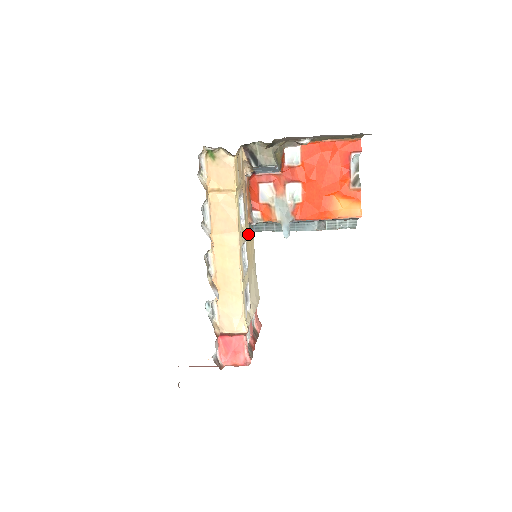
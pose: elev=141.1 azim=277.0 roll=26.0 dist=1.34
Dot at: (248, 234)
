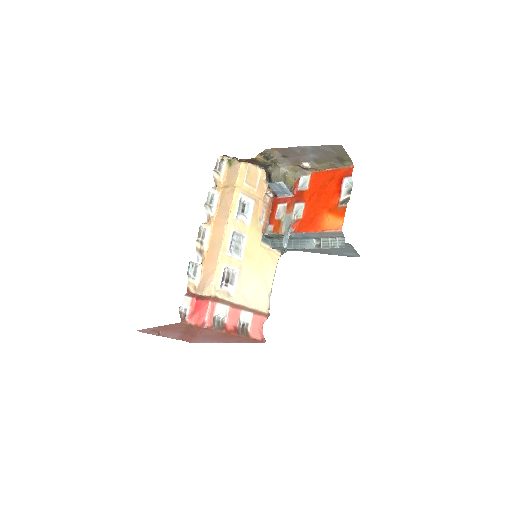
Dot at: (259, 241)
